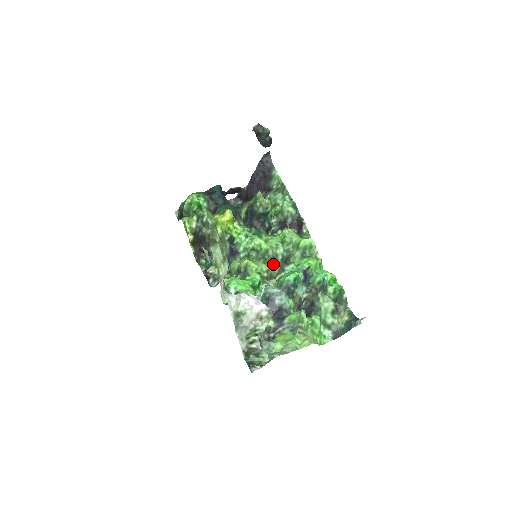
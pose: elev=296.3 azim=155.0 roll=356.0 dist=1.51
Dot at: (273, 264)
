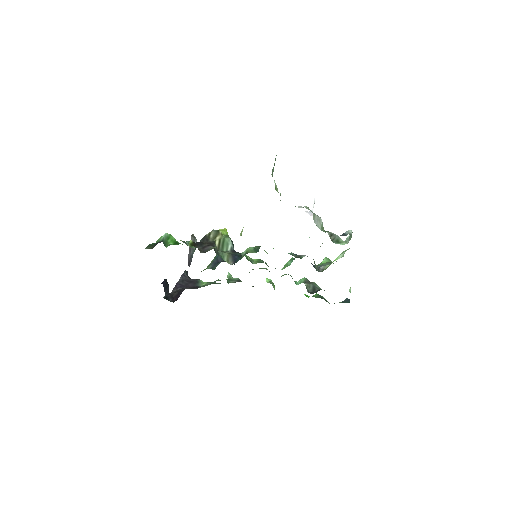
Dot at: occluded
